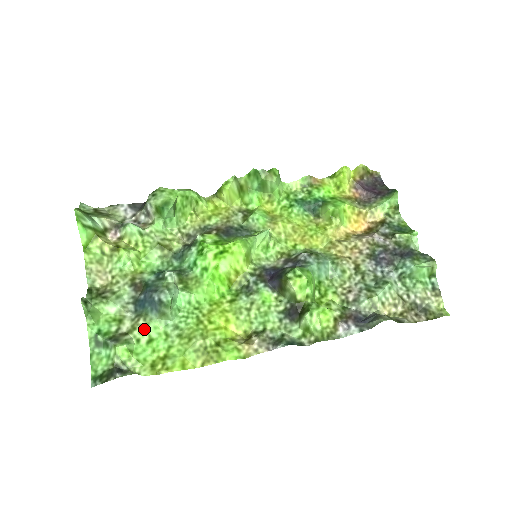
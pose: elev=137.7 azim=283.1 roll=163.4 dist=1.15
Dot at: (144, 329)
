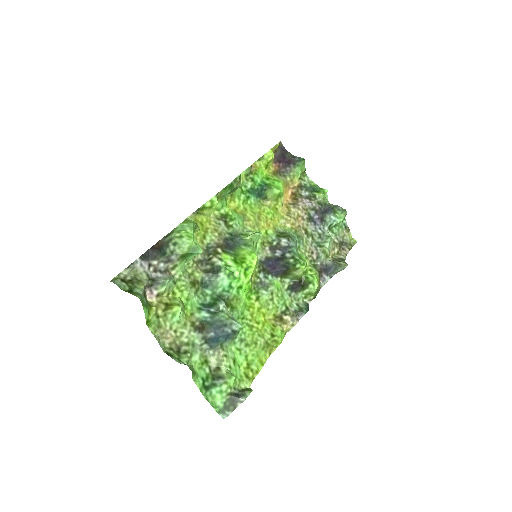
Dot at: (228, 357)
